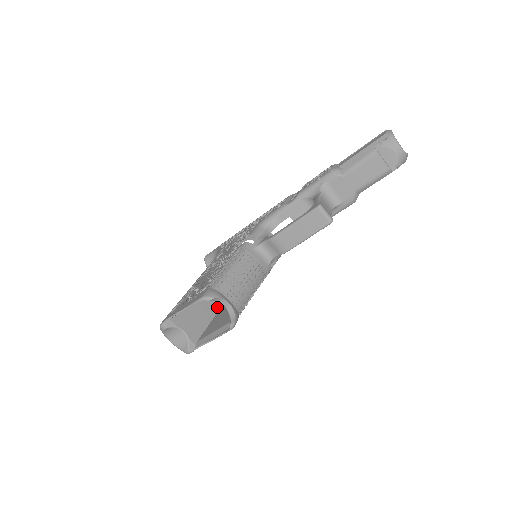
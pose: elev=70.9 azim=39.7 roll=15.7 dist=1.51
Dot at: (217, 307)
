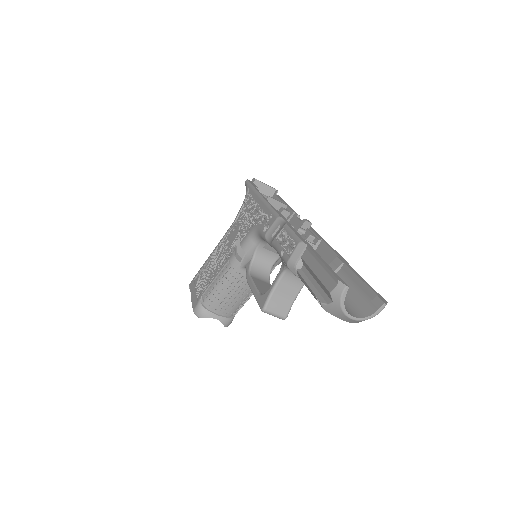
Dot at: occluded
